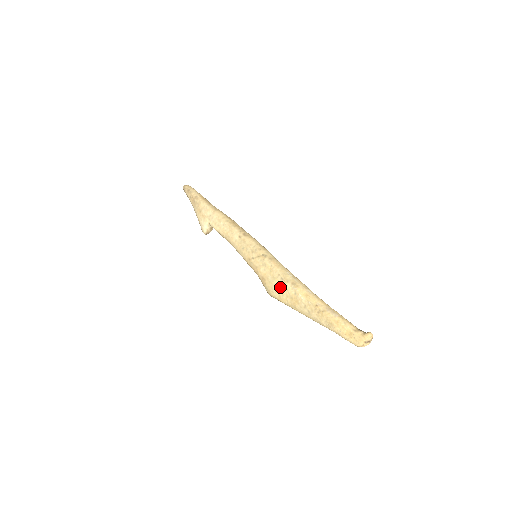
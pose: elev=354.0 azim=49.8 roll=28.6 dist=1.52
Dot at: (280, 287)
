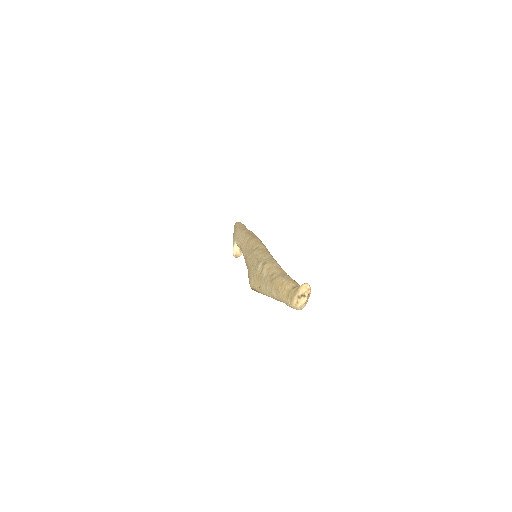
Dot at: (254, 271)
